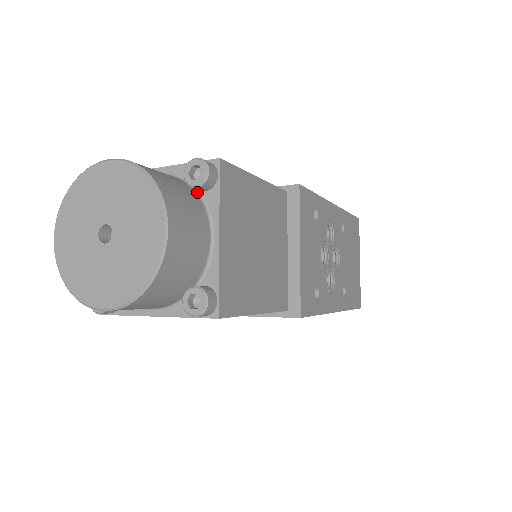
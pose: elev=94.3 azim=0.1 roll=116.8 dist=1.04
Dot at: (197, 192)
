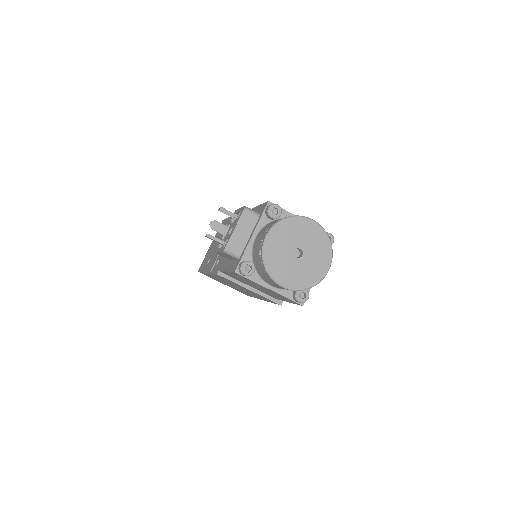
Dot at: occluded
